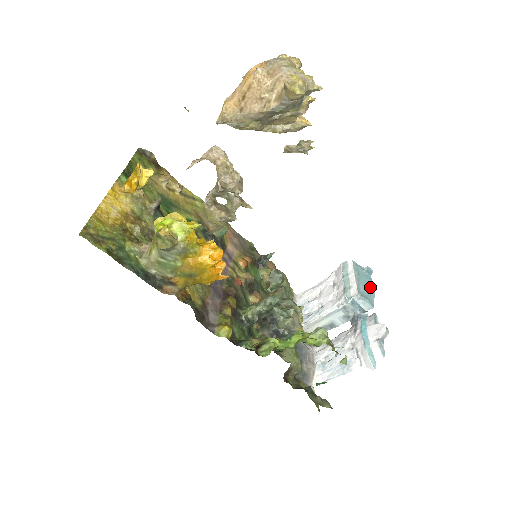
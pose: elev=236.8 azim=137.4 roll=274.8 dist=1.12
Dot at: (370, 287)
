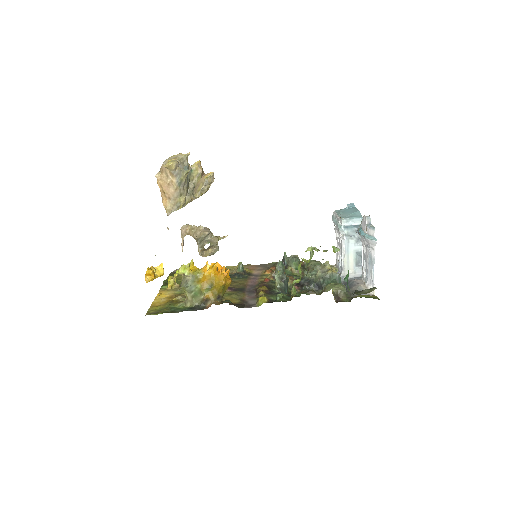
Dot at: (354, 211)
